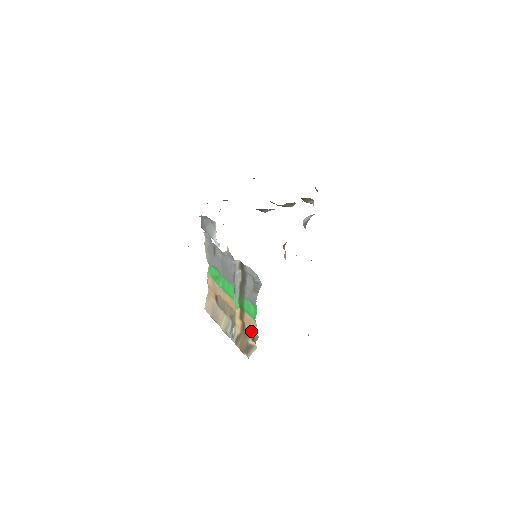
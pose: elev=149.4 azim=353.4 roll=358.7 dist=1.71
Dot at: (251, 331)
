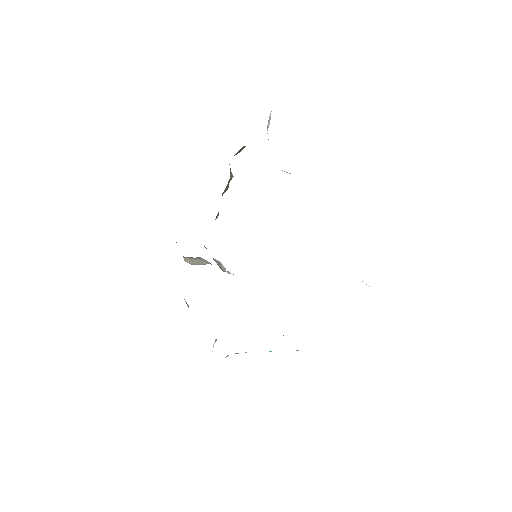
Dot at: occluded
